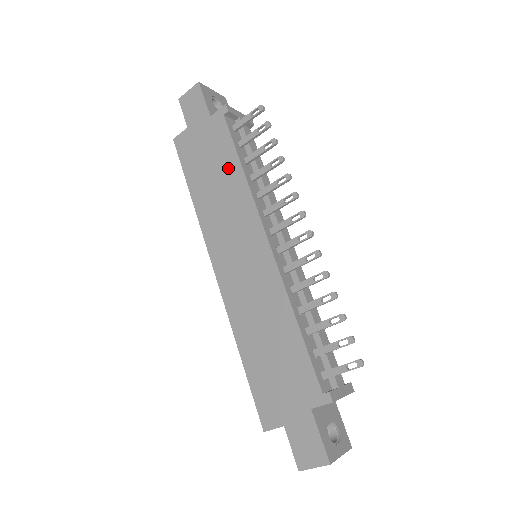
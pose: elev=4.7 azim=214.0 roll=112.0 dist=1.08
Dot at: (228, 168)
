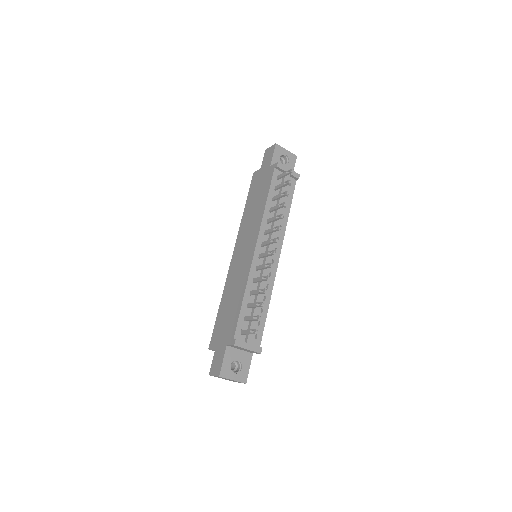
Dot at: (262, 200)
